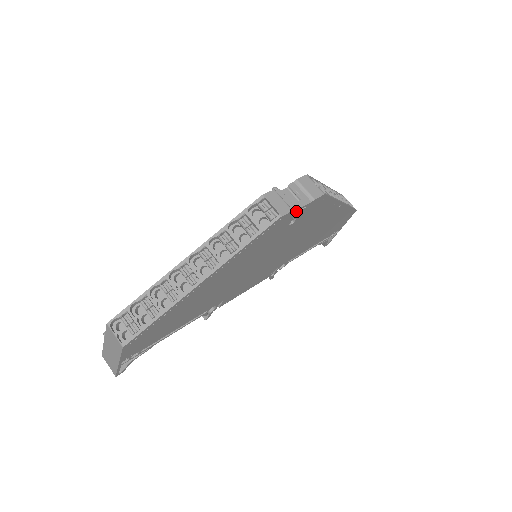
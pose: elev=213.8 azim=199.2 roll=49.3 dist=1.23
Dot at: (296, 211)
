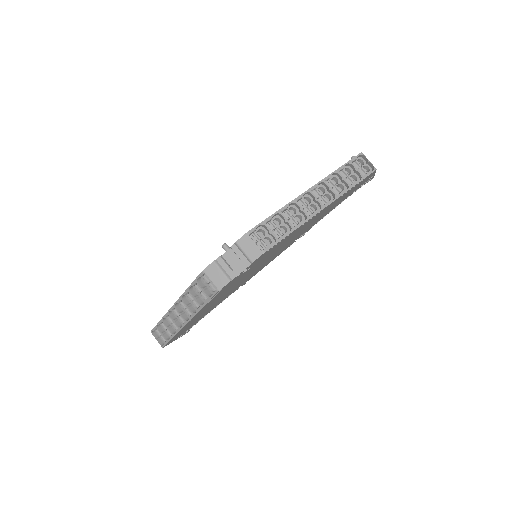
Dot at: (237, 276)
